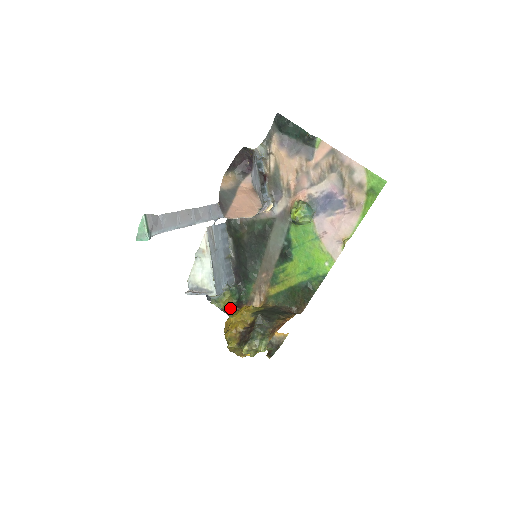
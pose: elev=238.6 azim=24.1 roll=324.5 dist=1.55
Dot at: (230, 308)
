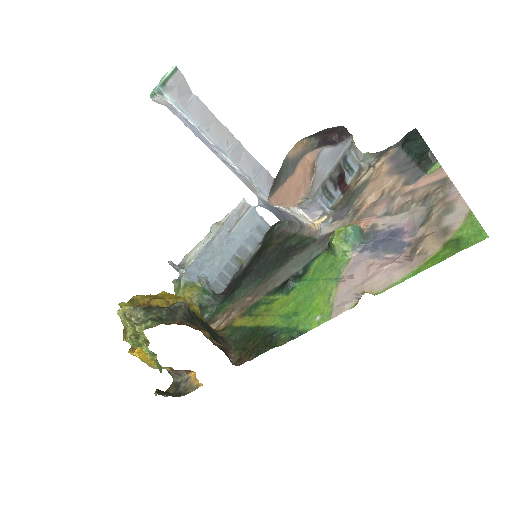
Dot at: occluded
